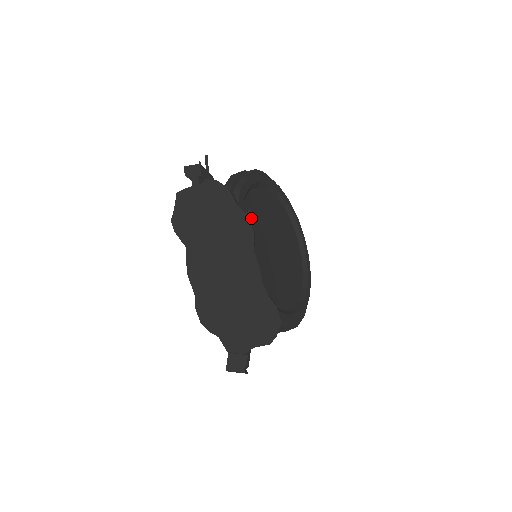
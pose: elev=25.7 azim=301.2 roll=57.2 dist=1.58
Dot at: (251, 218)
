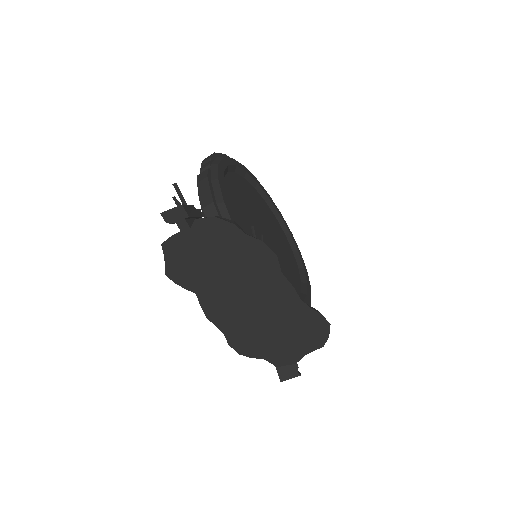
Dot at: (241, 223)
